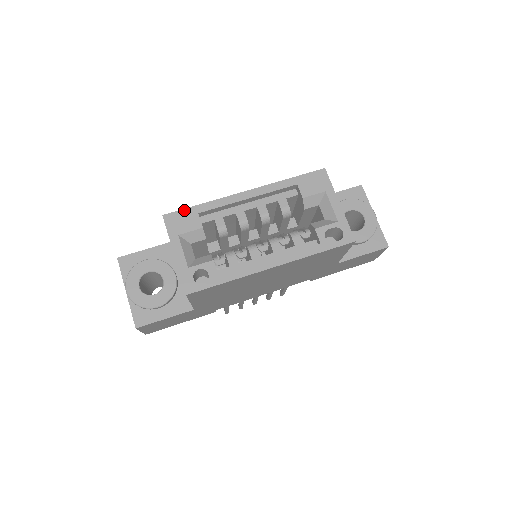
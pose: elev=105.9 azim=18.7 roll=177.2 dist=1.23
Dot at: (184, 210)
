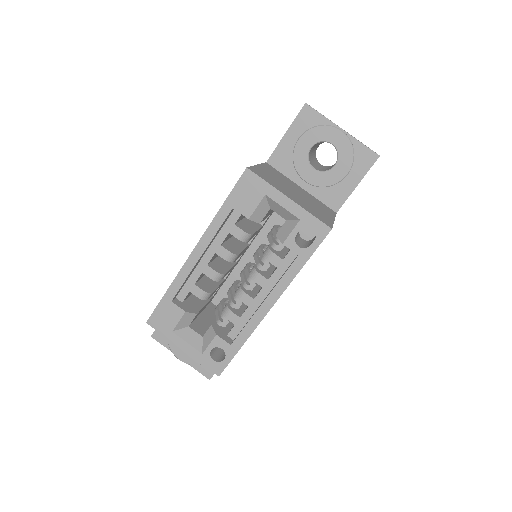
Dot at: (158, 306)
